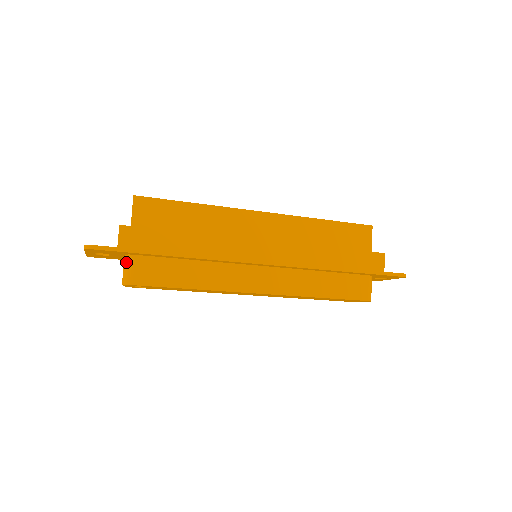
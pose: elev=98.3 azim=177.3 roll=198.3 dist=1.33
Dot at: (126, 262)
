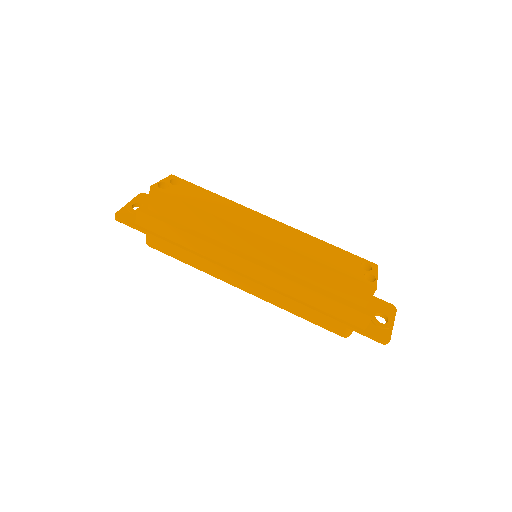
Dot at: occluded
